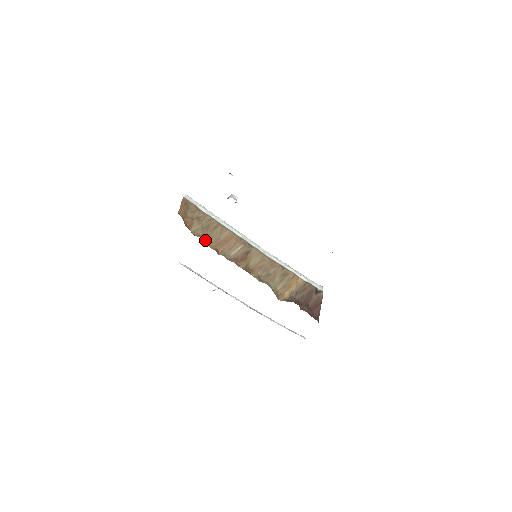
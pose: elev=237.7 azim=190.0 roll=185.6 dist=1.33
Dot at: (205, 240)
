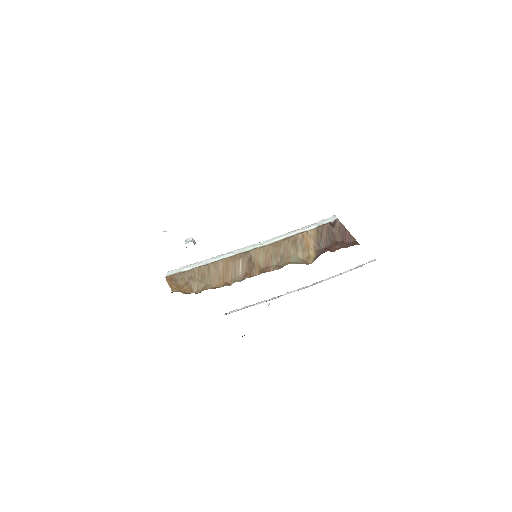
Dot at: (211, 287)
